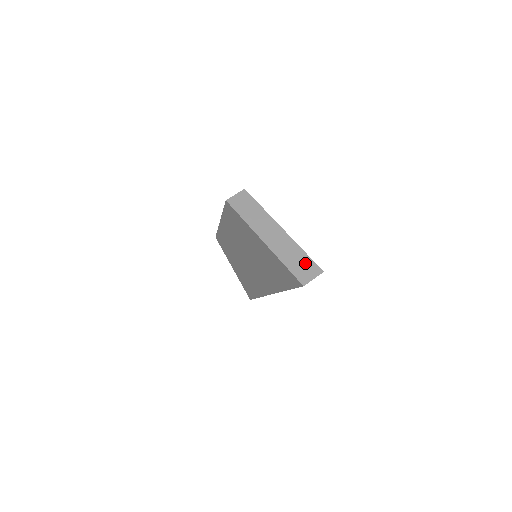
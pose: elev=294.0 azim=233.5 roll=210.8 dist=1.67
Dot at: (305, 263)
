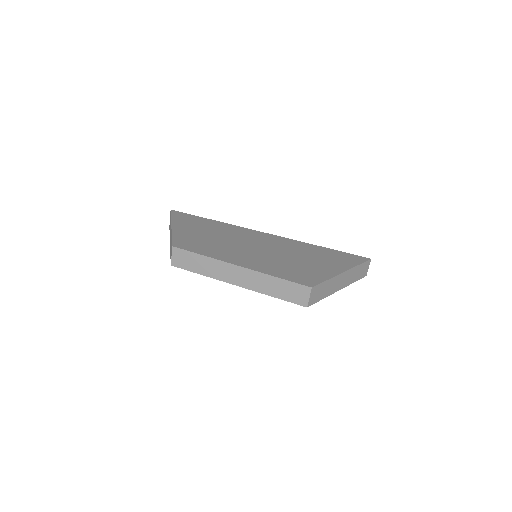
Dot at: (363, 268)
